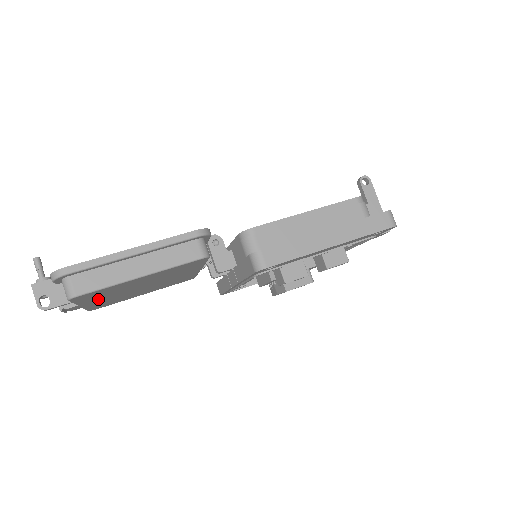
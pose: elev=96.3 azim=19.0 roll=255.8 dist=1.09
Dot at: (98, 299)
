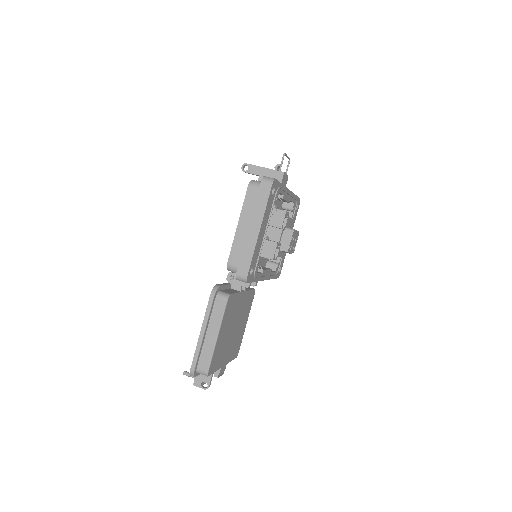
Dot at: (224, 357)
